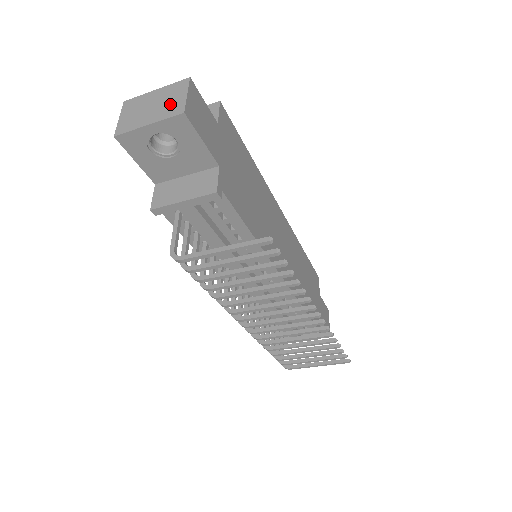
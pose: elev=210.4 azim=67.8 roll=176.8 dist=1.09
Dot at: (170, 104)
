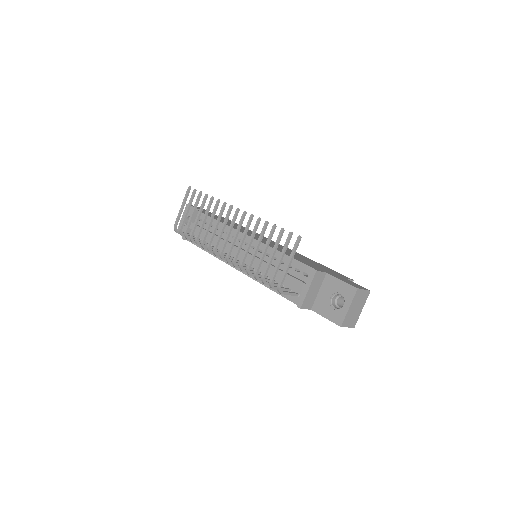
Dot at: occluded
